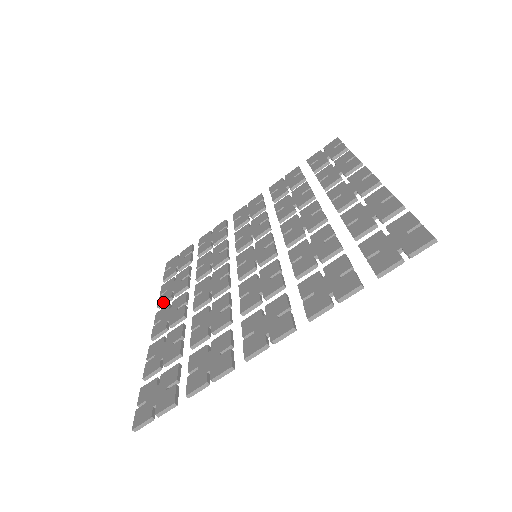
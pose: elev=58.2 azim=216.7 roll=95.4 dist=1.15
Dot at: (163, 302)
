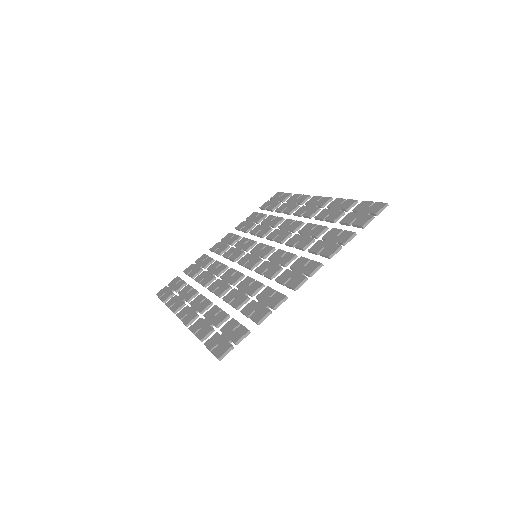
Dot at: (178, 308)
